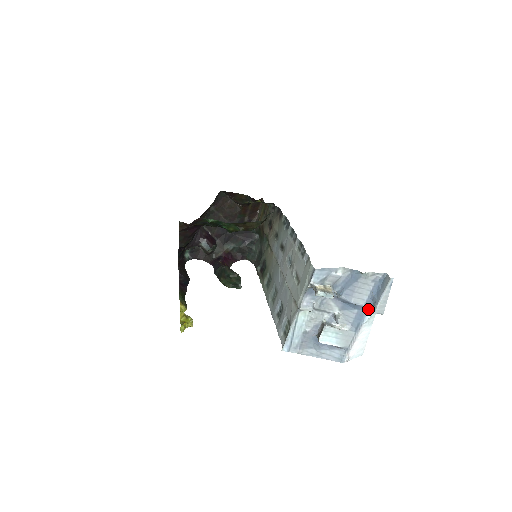
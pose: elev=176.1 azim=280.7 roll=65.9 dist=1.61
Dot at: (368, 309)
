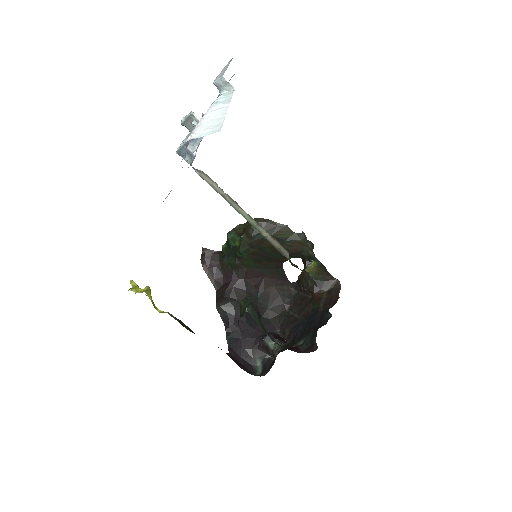
Dot at: (221, 94)
